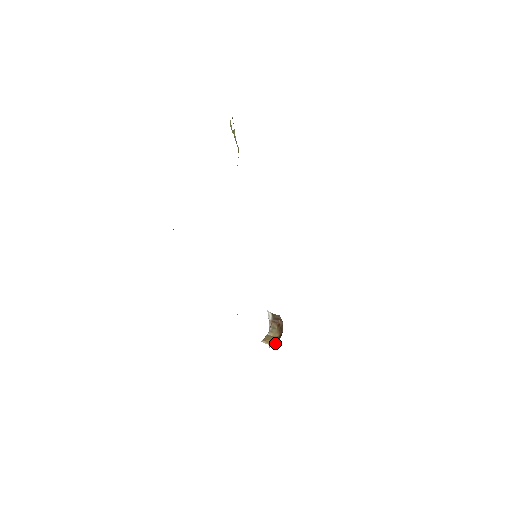
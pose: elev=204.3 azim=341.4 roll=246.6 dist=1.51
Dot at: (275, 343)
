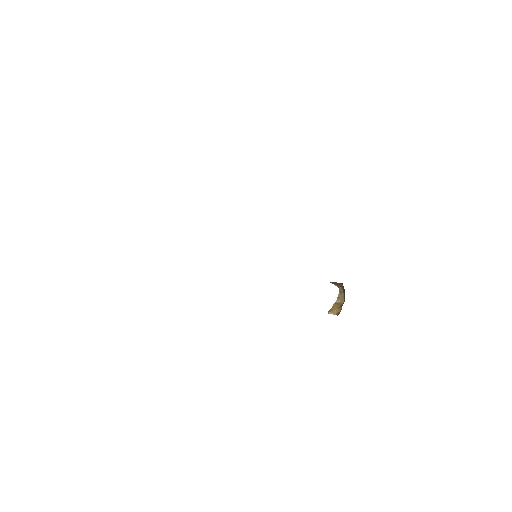
Dot at: occluded
